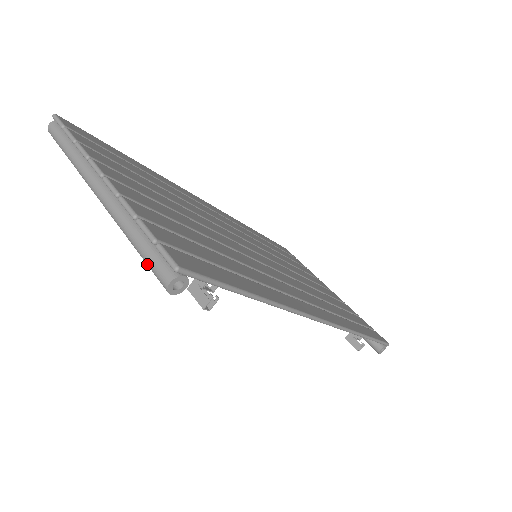
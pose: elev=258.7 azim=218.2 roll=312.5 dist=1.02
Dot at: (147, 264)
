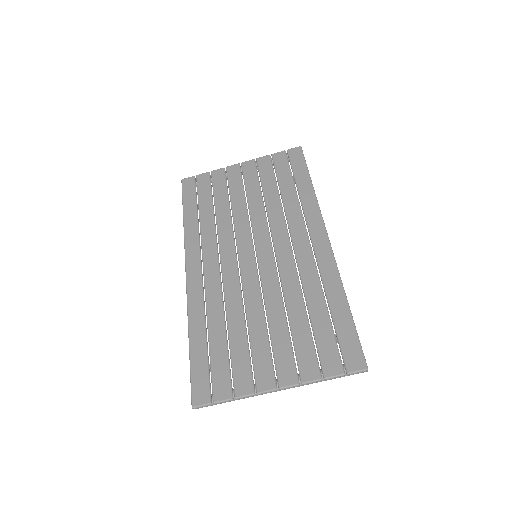
Dot at: occluded
